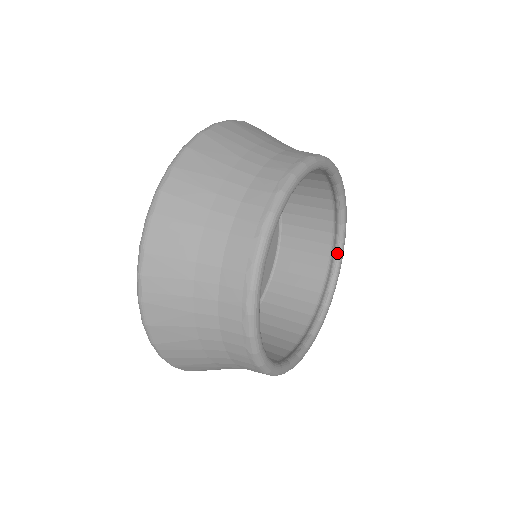
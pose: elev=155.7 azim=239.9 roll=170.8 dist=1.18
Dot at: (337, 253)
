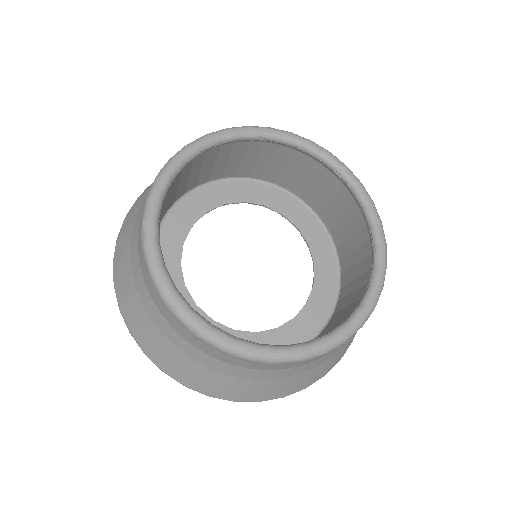
Dot at: (372, 241)
